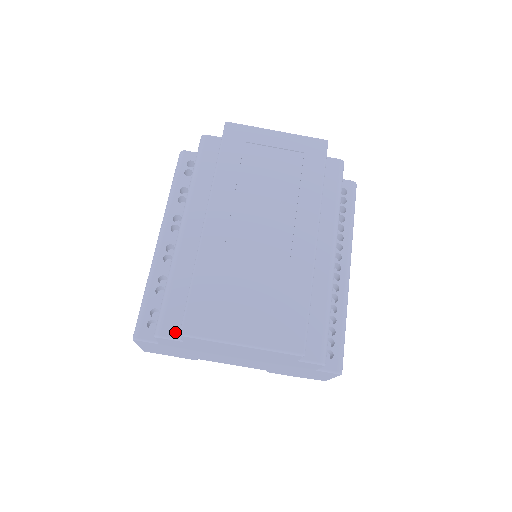
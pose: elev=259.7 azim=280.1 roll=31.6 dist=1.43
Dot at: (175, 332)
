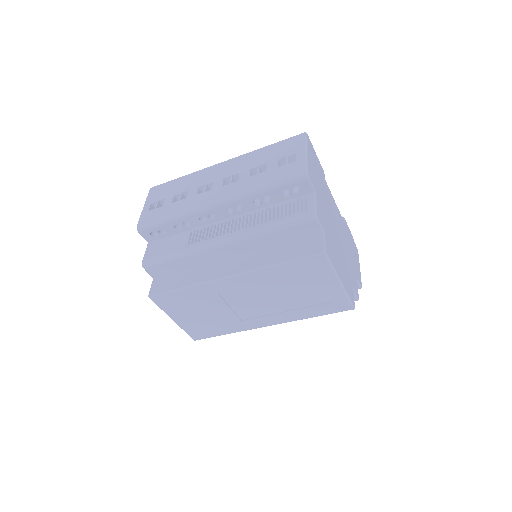
Dot at: (154, 274)
